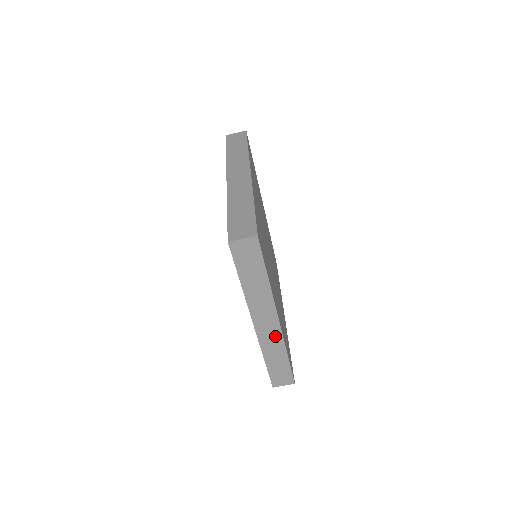
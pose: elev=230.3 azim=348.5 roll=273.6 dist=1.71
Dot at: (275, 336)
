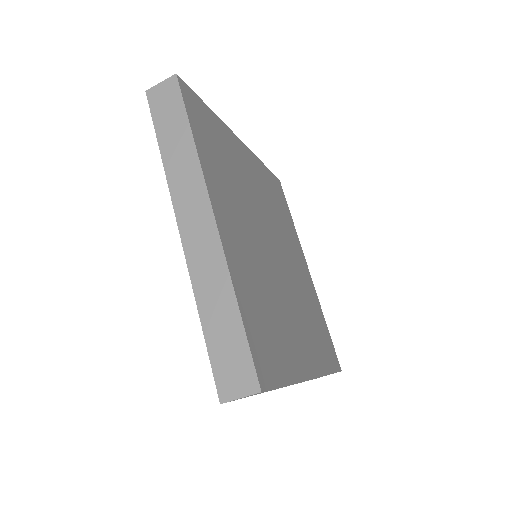
Dot at: occluded
